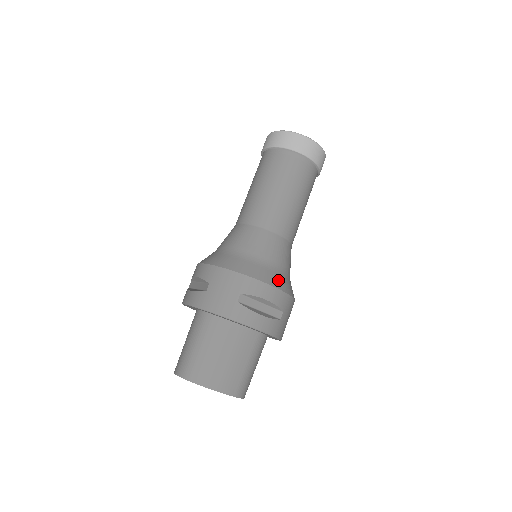
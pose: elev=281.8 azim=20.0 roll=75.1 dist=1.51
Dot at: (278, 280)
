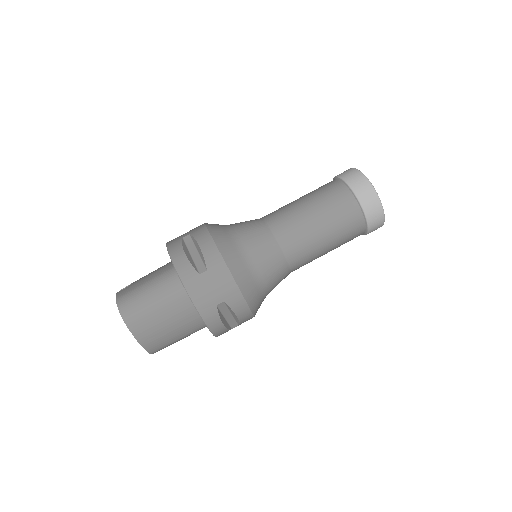
Dot at: (258, 305)
